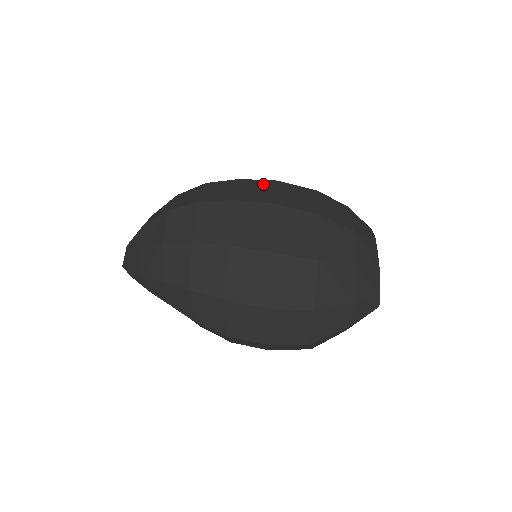
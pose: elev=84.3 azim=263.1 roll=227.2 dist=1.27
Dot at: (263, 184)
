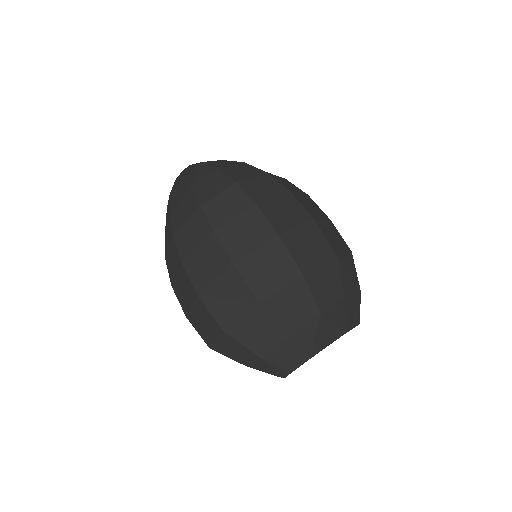
Dot at: (299, 212)
